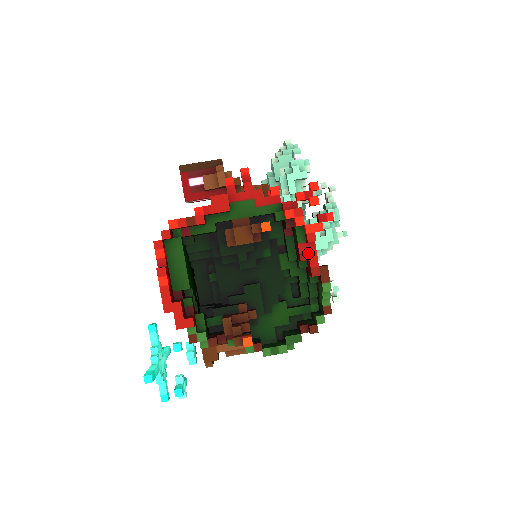
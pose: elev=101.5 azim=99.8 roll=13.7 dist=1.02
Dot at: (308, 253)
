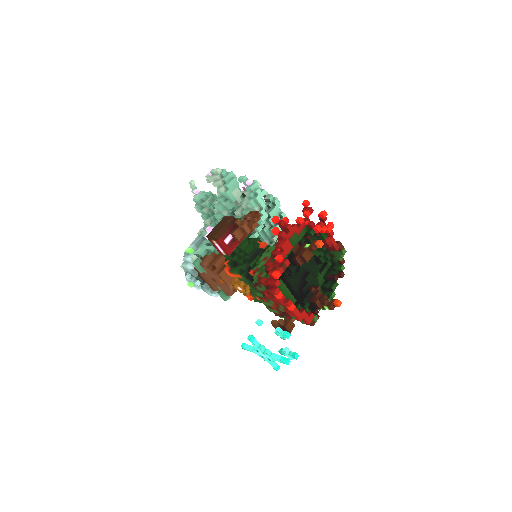
Dot at: (331, 241)
